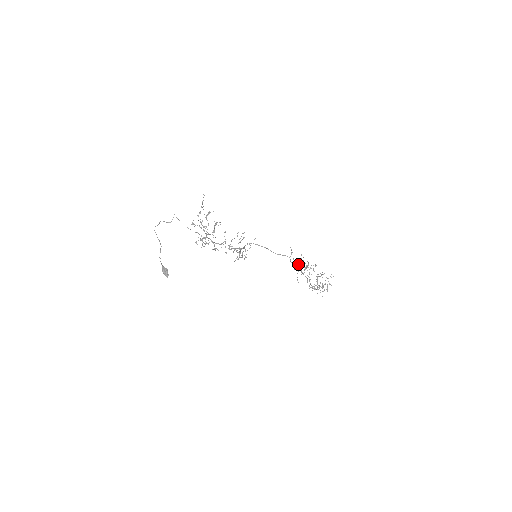
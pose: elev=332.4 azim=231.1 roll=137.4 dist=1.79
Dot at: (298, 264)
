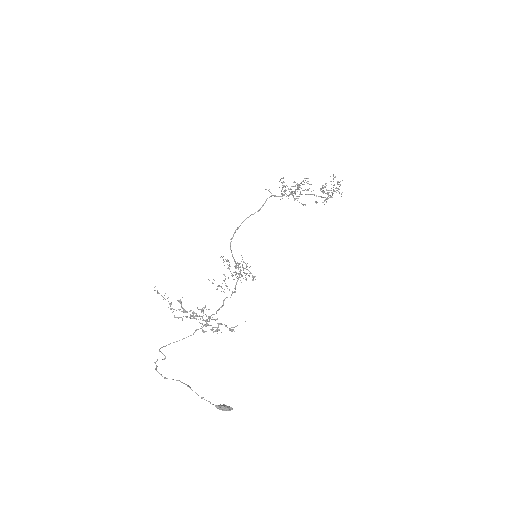
Dot at: (282, 183)
